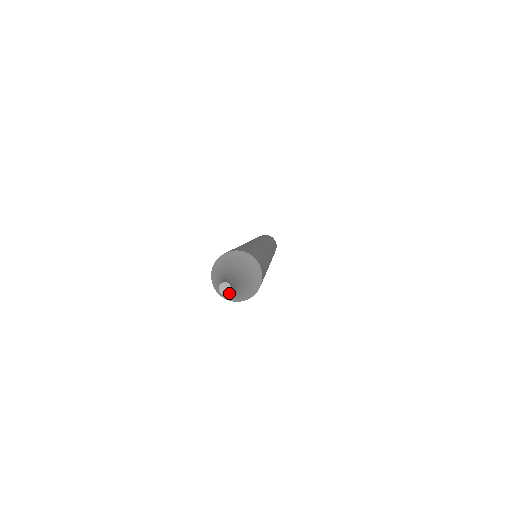
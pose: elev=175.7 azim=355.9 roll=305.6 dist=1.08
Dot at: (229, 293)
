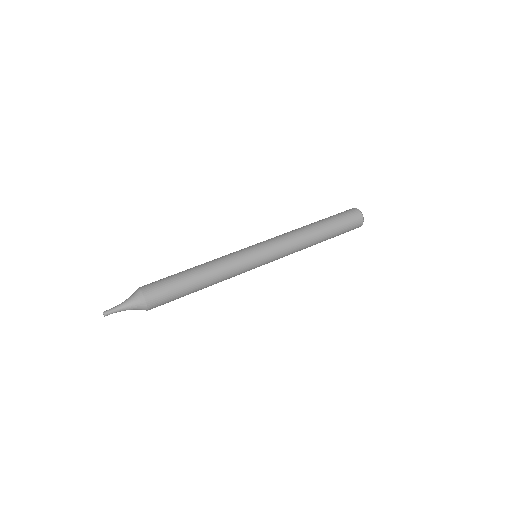
Dot at: occluded
